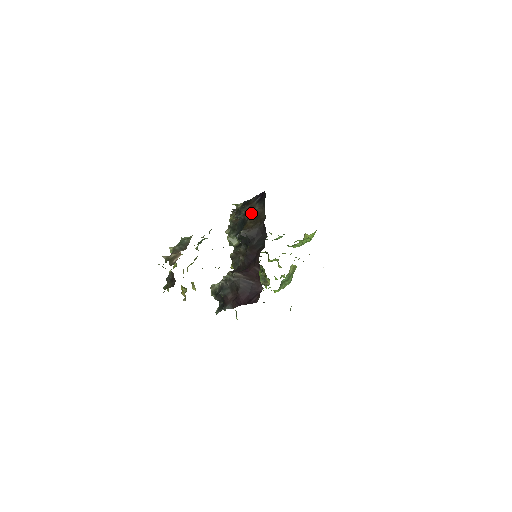
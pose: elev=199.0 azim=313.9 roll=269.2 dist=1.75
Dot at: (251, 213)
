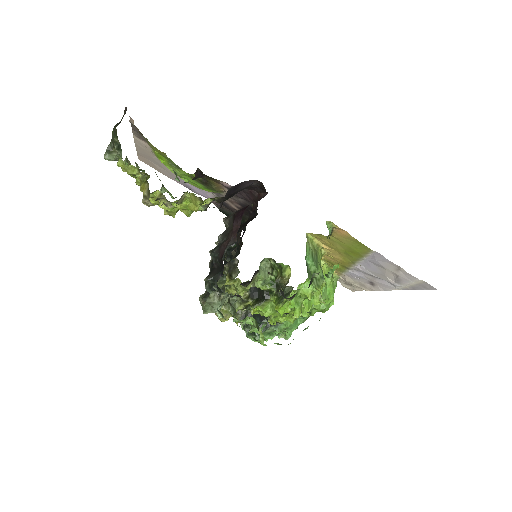
Dot at: occluded
